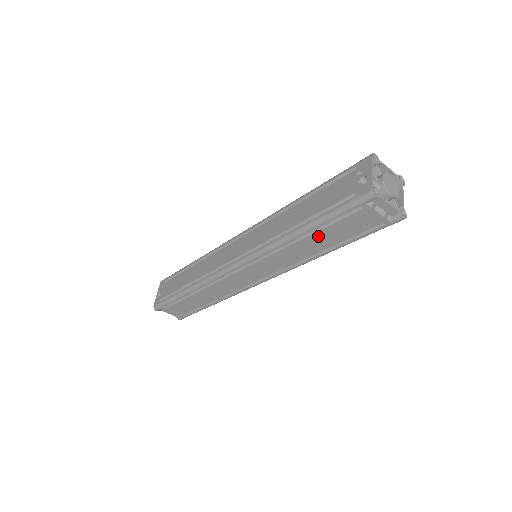
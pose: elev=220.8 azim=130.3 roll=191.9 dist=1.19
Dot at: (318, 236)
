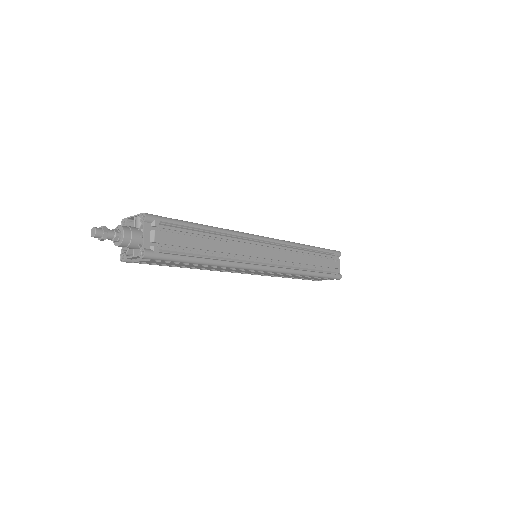
Dot at: (315, 256)
